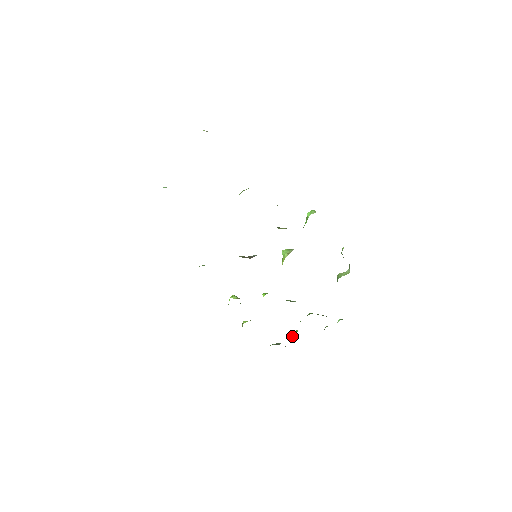
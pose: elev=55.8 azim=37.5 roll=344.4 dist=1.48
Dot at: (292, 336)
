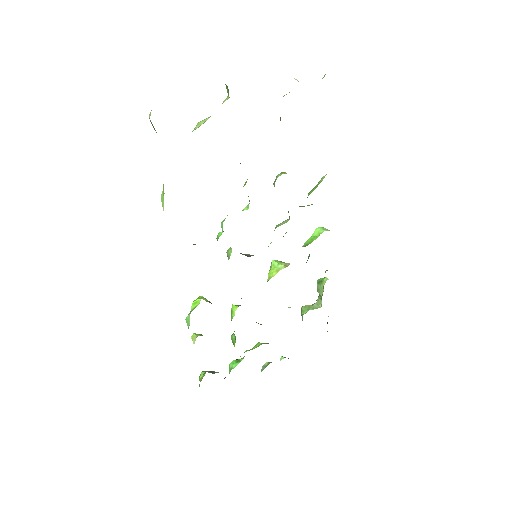
Dot at: (234, 365)
